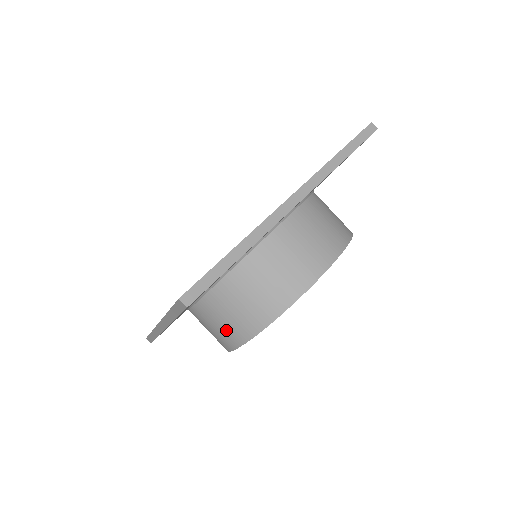
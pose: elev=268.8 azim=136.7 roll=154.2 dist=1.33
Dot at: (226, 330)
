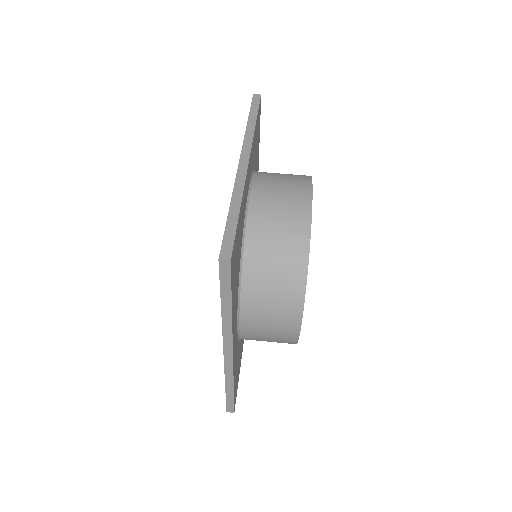
Dot at: (281, 308)
